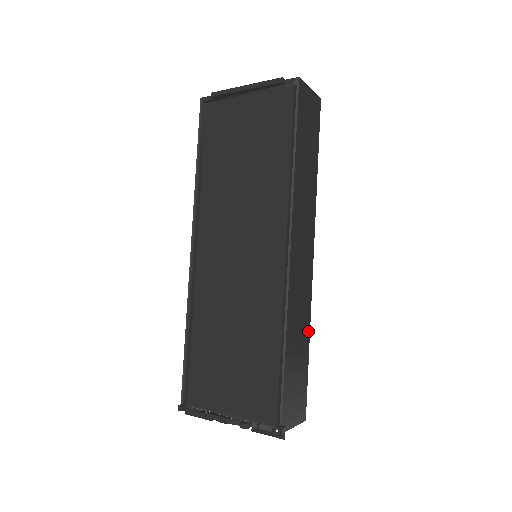
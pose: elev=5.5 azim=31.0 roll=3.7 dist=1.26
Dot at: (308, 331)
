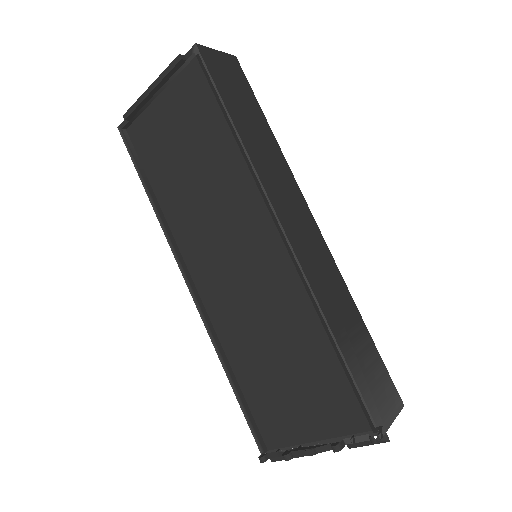
Dot at: (353, 306)
